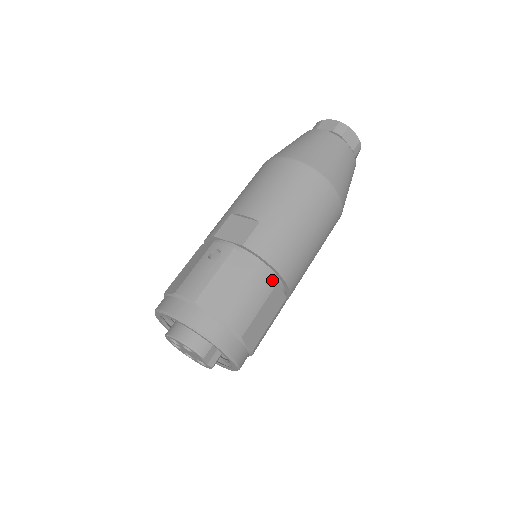
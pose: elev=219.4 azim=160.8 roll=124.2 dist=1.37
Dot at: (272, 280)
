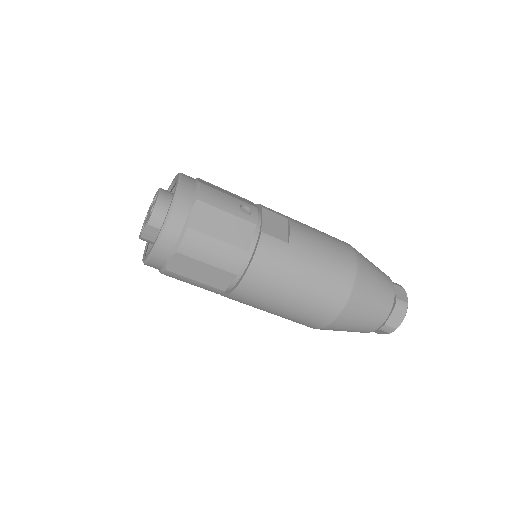
Dot at: (237, 268)
